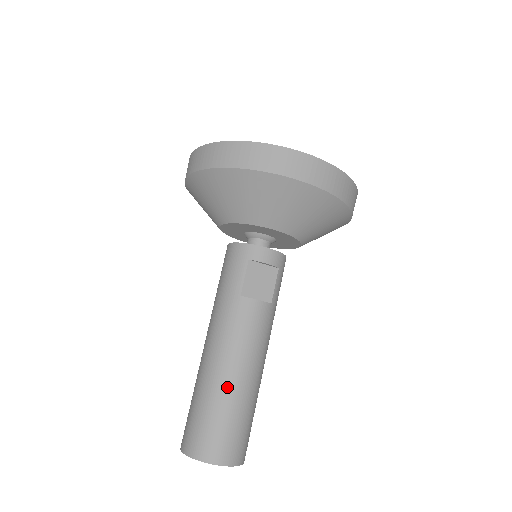
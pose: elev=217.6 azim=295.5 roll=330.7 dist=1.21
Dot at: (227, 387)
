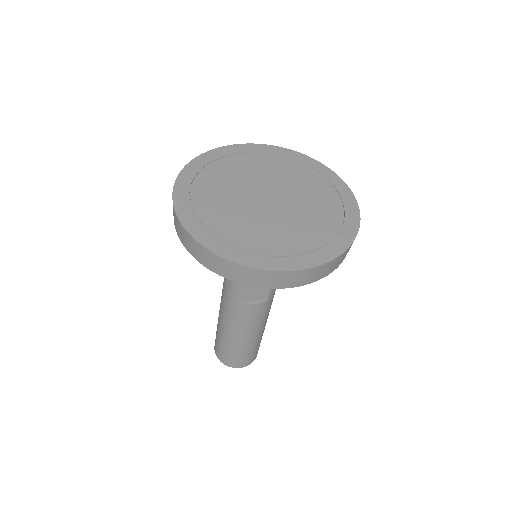
Dot at: (236, 342)
